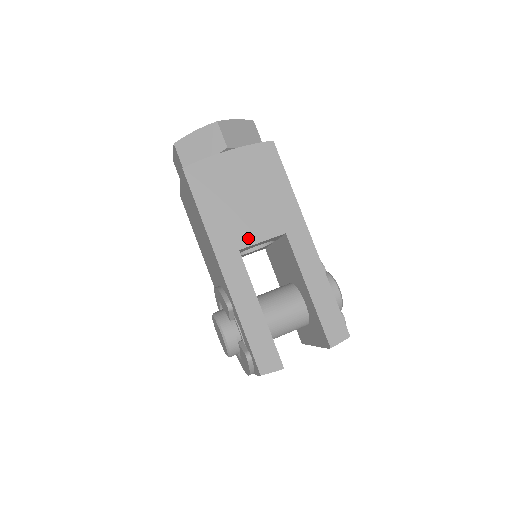
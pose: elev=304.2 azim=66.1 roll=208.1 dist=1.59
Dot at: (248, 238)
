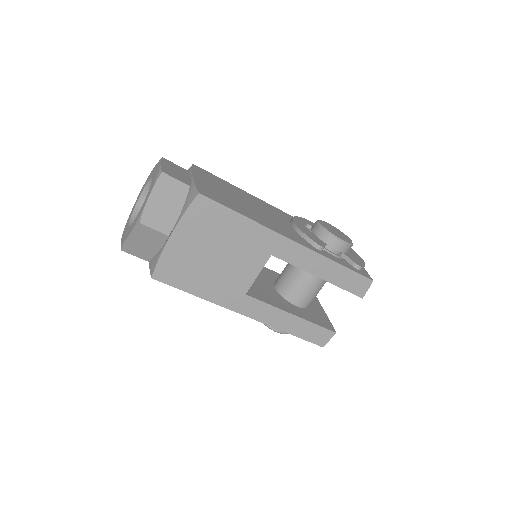
Dot at: (245, 282)
